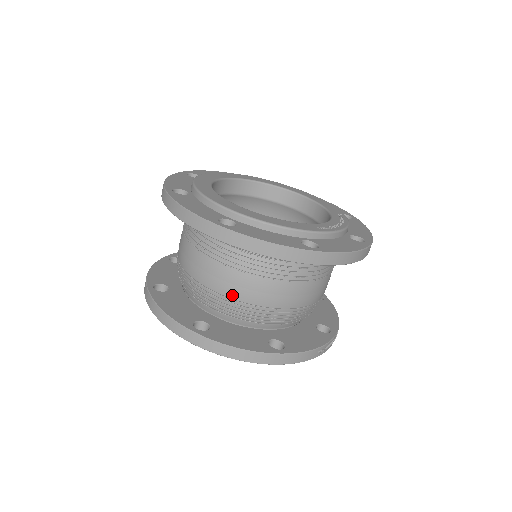
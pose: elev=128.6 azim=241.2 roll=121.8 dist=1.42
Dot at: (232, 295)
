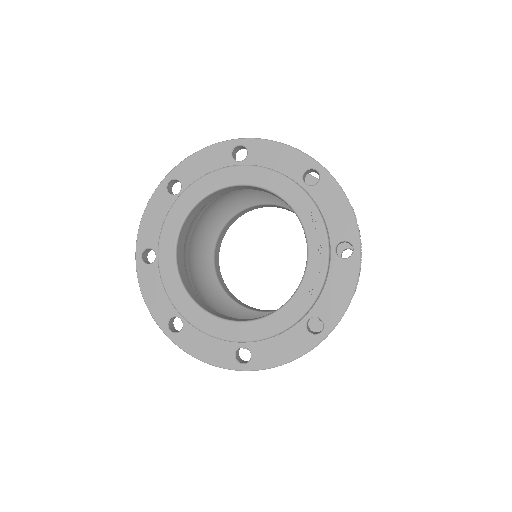
Dot at: occluded
